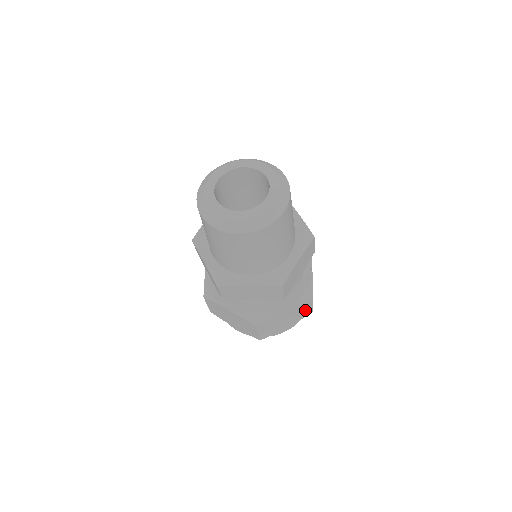
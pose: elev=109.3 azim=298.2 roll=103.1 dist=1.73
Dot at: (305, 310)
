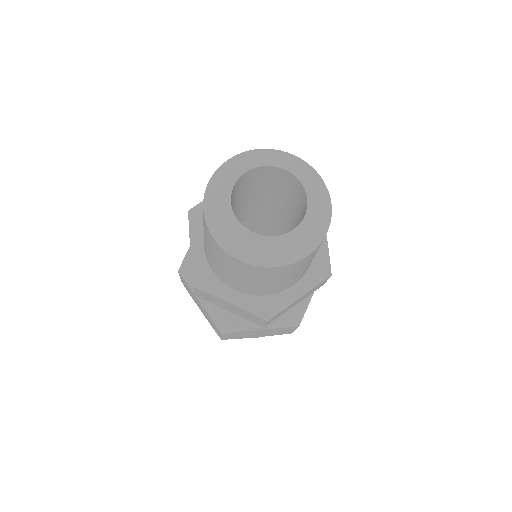
Dot at: (284, 331)
